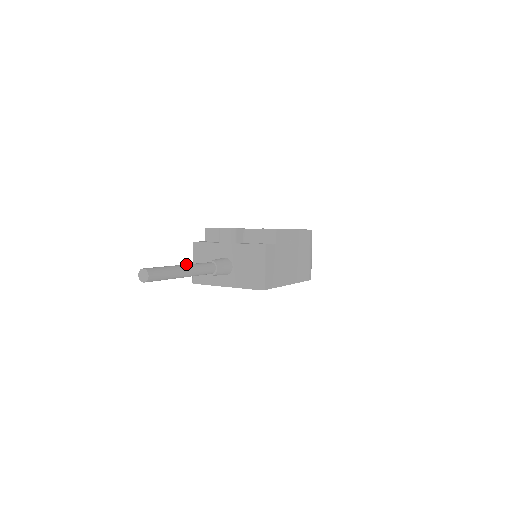
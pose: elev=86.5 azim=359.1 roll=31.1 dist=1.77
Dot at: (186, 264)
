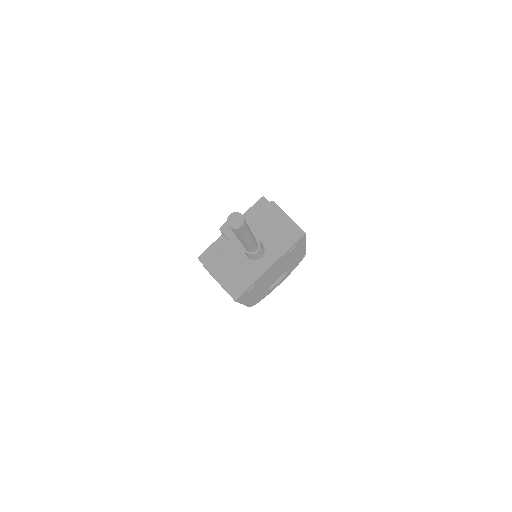
Dot at: occluded
